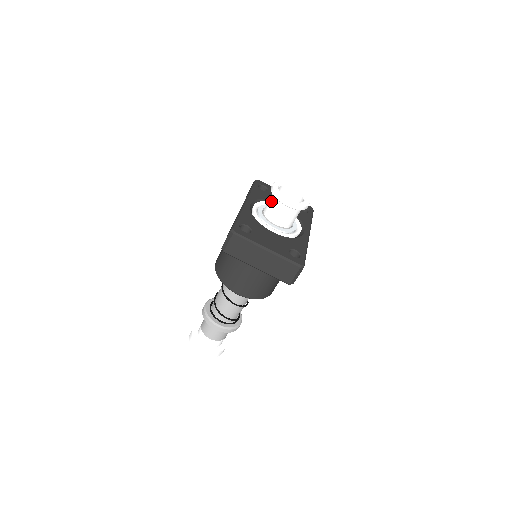
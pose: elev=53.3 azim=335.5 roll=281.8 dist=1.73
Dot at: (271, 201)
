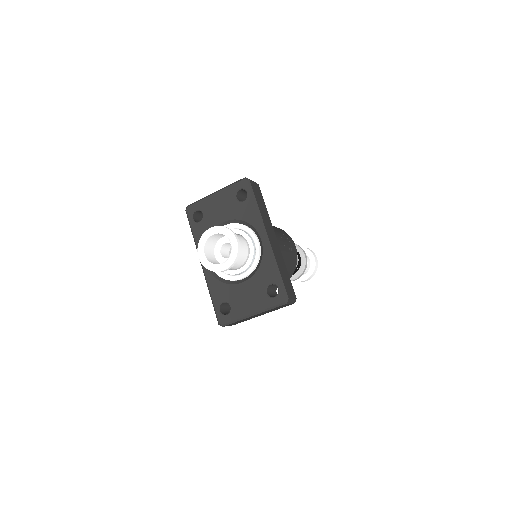
Dot at: occluded
